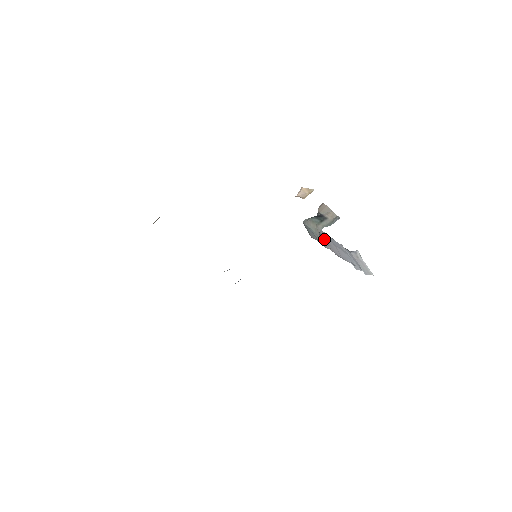
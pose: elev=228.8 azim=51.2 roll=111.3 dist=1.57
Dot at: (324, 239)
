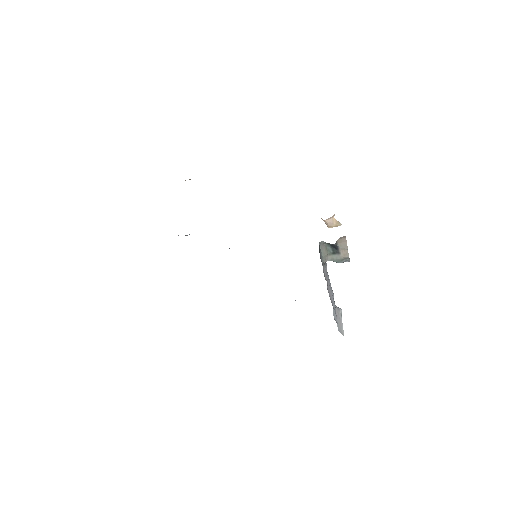
Dot at: occluded
